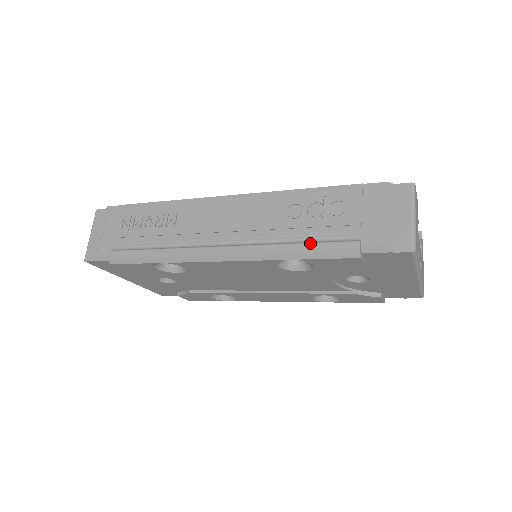
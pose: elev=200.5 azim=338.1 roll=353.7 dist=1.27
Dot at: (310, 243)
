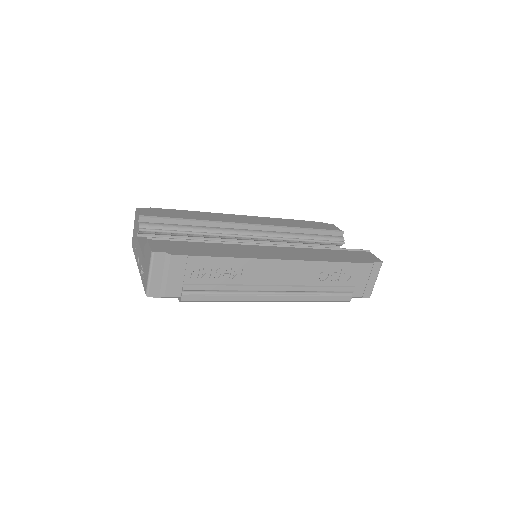
Dot at: (328, 296)
